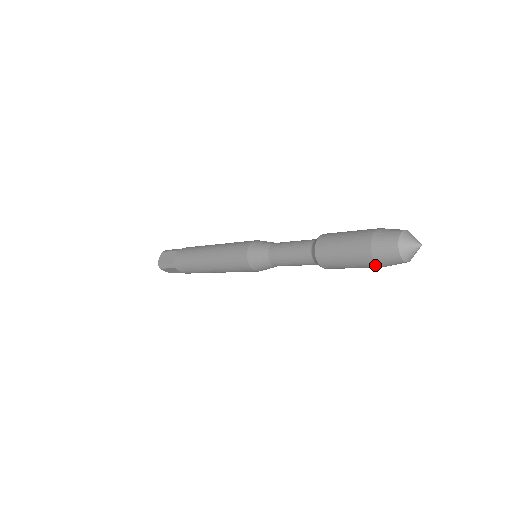
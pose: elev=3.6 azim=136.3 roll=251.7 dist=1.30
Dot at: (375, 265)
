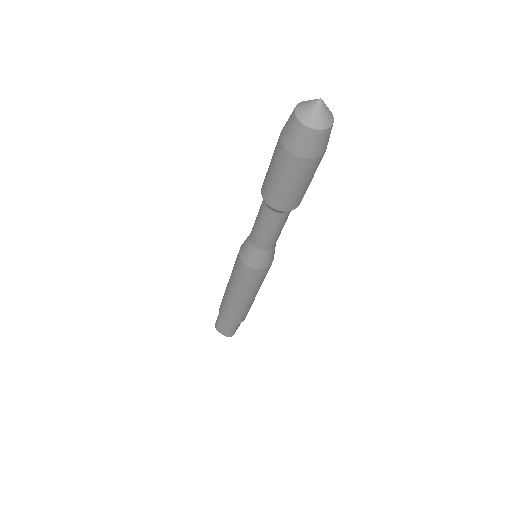
Dot at: (290, 155)
